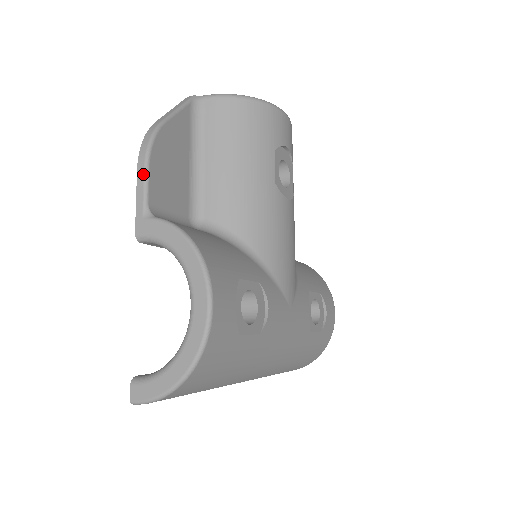
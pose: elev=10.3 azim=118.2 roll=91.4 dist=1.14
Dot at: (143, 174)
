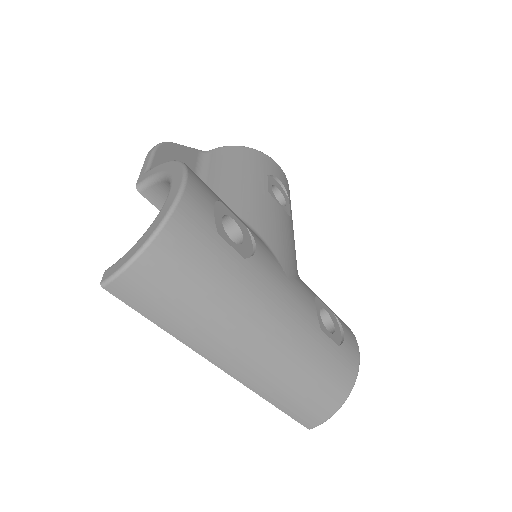
Dot at: (150, 155)
